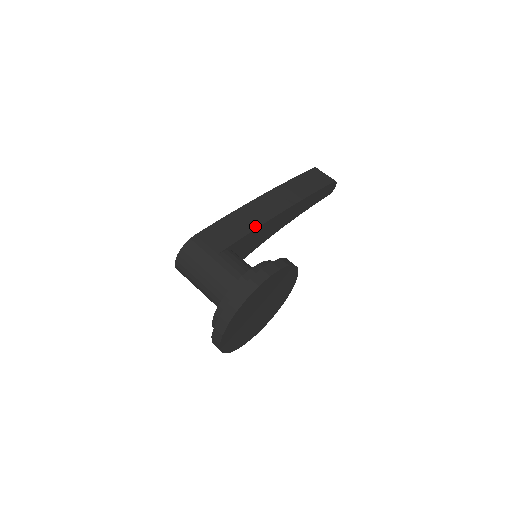
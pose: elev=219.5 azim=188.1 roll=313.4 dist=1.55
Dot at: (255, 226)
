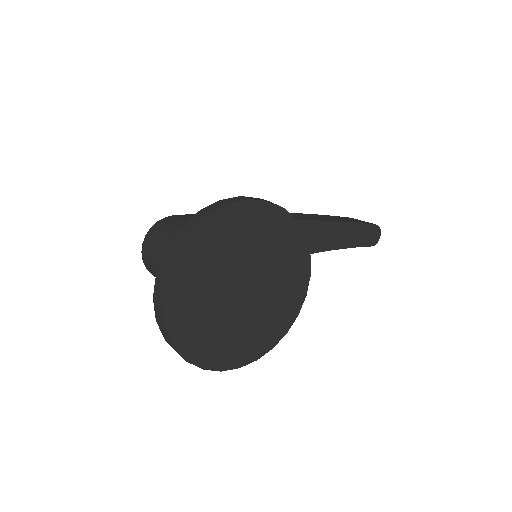
Dot at: occluded
